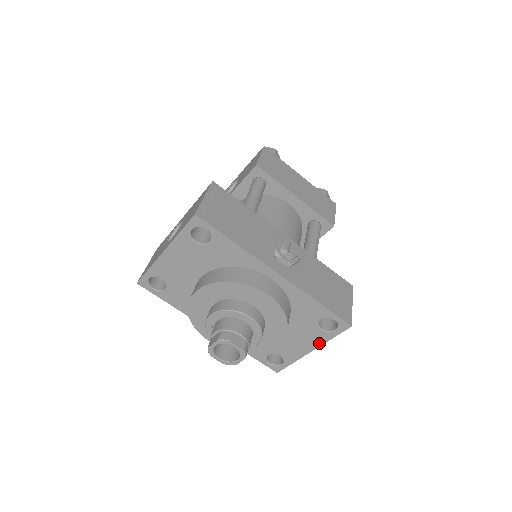
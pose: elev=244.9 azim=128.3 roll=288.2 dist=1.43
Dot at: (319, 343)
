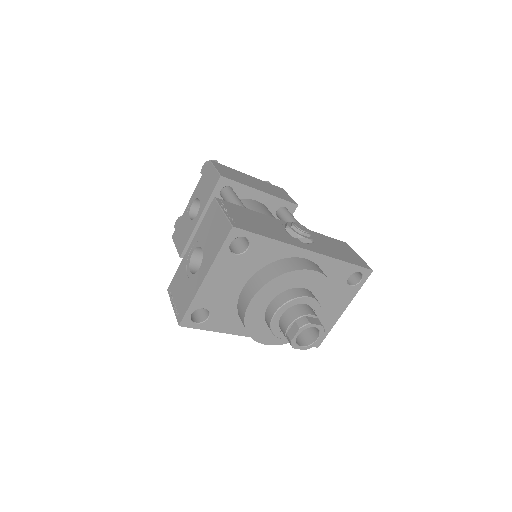
Dot at: (349, 300)
